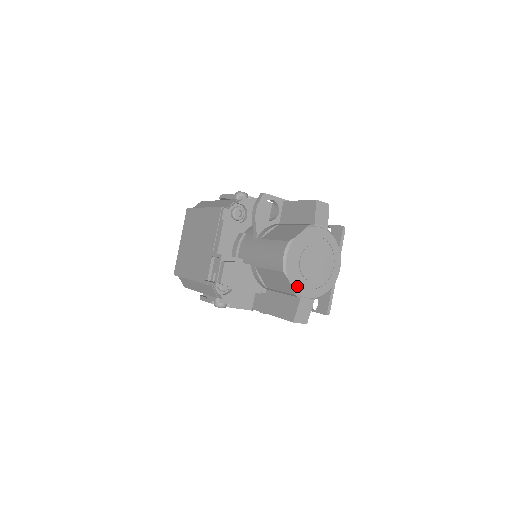
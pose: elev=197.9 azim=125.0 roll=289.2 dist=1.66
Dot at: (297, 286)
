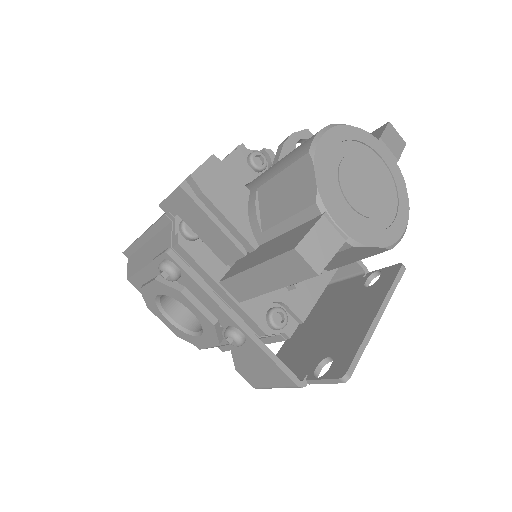
Dot at: (325, 189)
